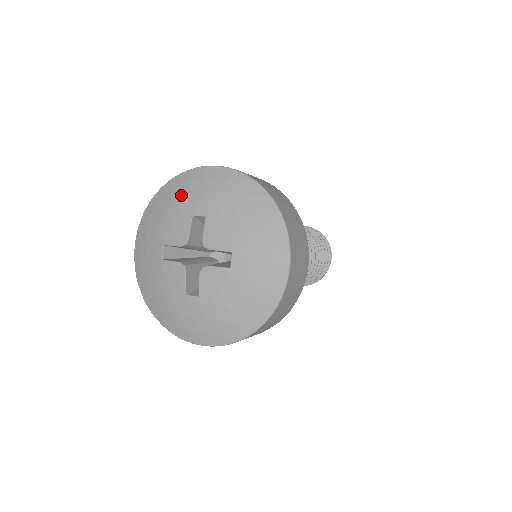
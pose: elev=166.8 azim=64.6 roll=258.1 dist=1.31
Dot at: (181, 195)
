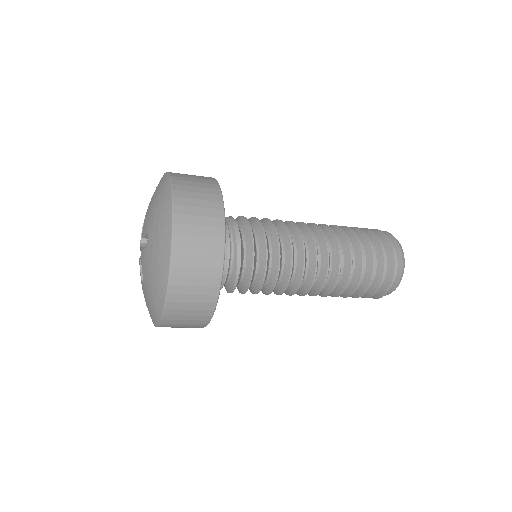
Dot at: occluded
